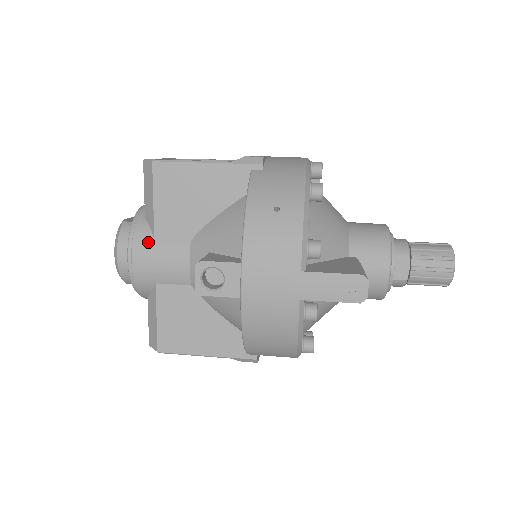
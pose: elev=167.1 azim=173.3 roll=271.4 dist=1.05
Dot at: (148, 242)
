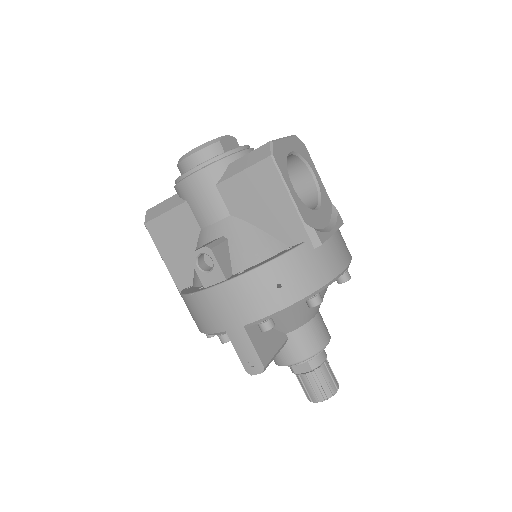
Dot at: (211, 181)
